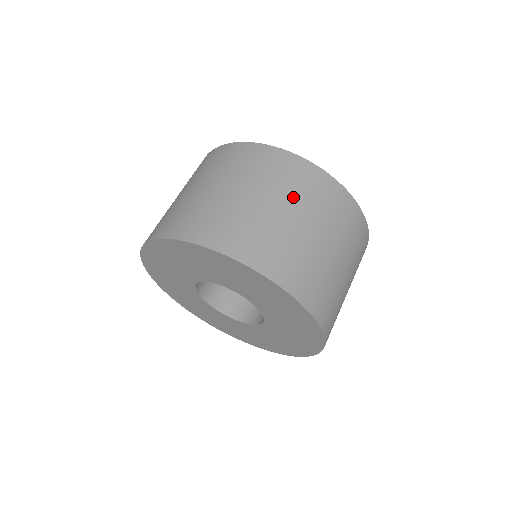
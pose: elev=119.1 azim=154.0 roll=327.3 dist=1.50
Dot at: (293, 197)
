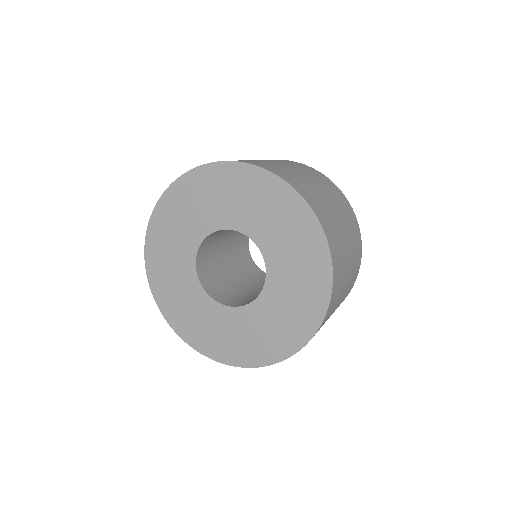
Dot at: (316, 179)
